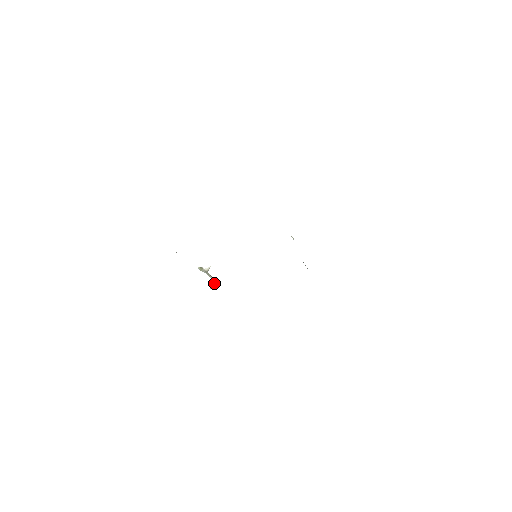
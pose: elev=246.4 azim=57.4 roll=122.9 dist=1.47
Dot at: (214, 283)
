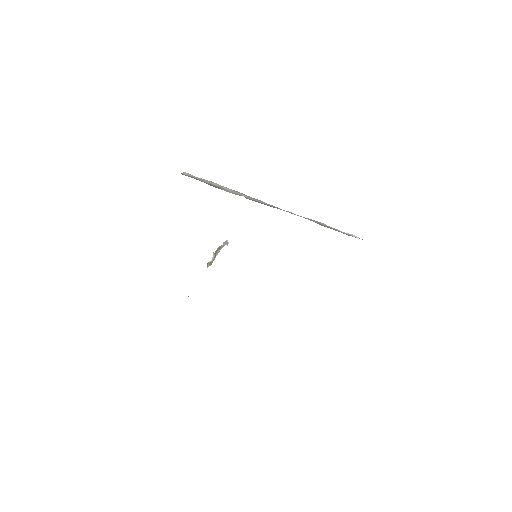
Dot at: occluded
